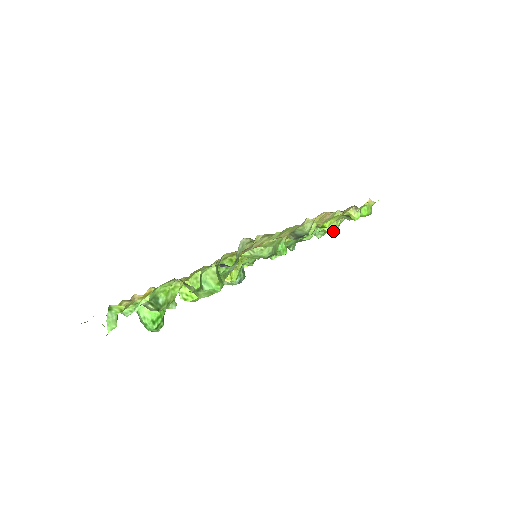
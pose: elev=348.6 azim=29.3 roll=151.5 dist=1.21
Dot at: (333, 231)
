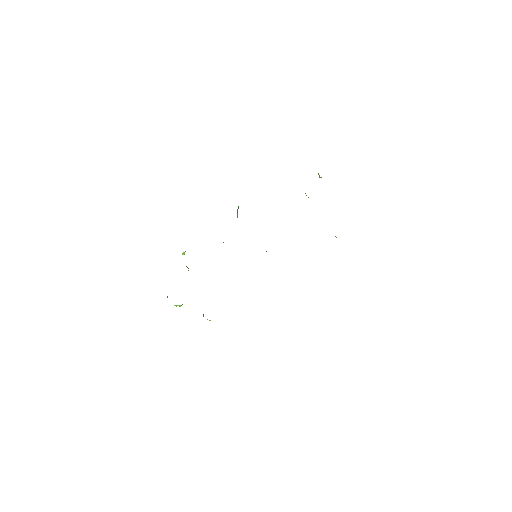
Dot at: occluded
